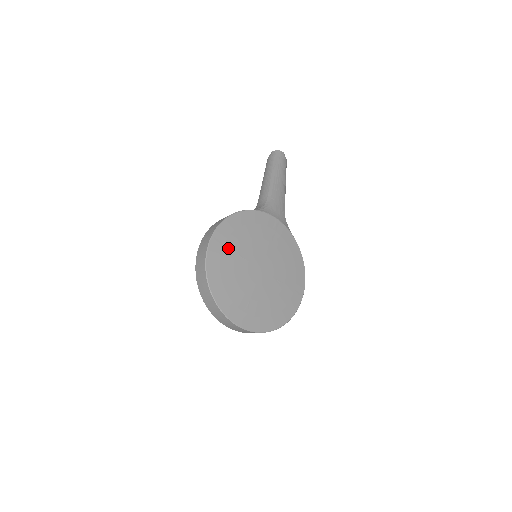
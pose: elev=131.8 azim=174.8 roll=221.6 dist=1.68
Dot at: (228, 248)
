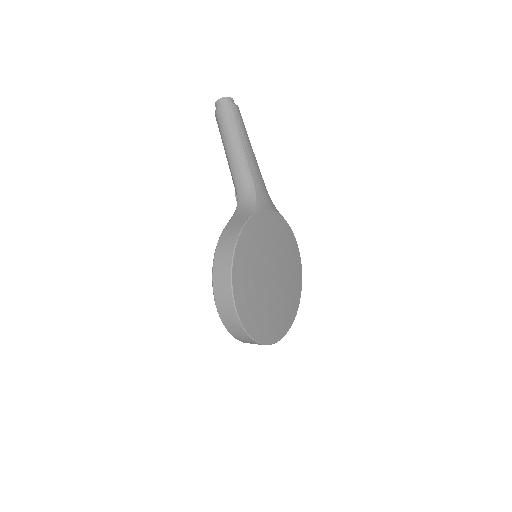
Dot at: (247, 277)
